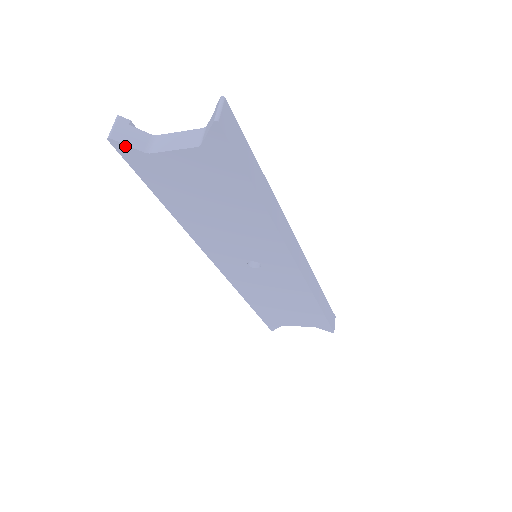
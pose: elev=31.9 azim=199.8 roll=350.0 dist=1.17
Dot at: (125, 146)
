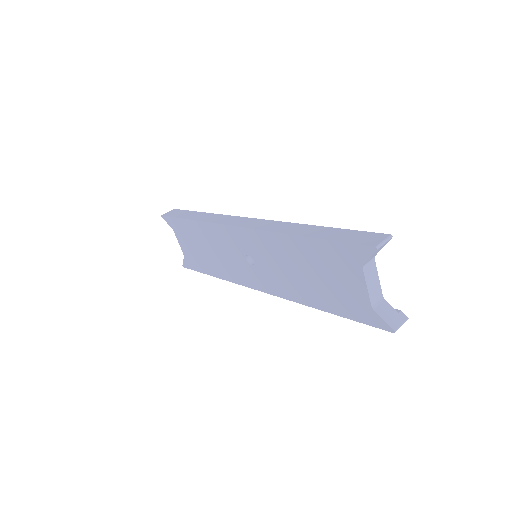
Dot at: (369, 255)
